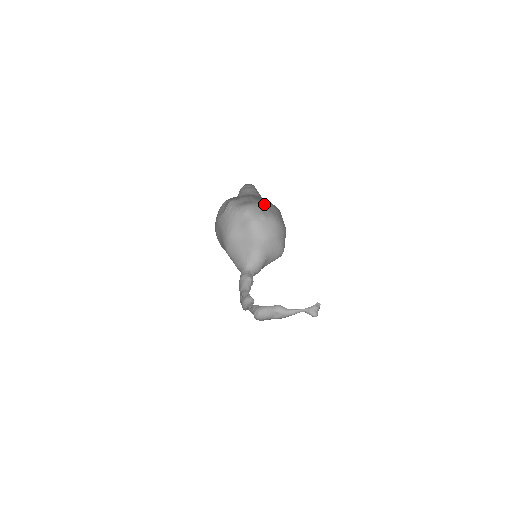
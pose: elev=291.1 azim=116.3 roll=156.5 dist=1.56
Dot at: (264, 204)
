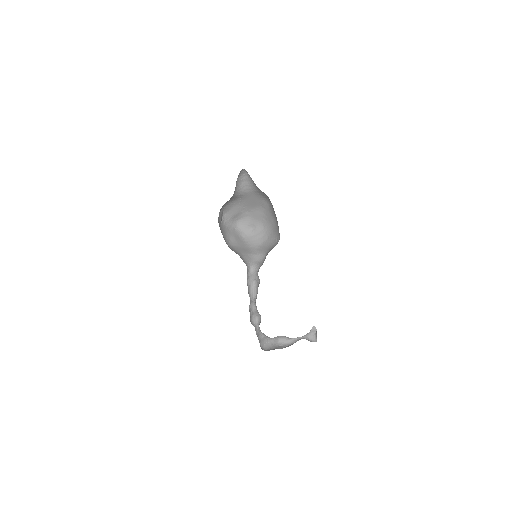
Dot at: (251, 213)
